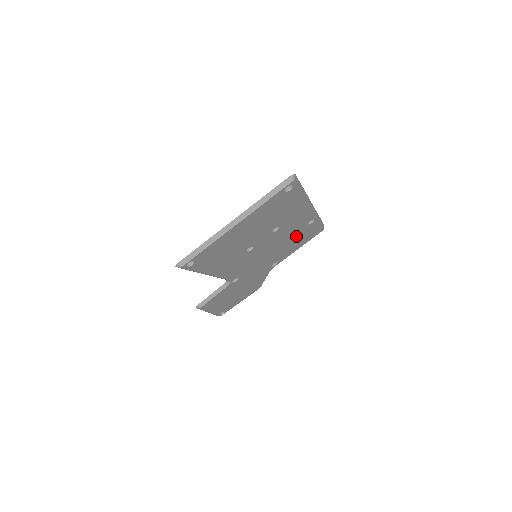
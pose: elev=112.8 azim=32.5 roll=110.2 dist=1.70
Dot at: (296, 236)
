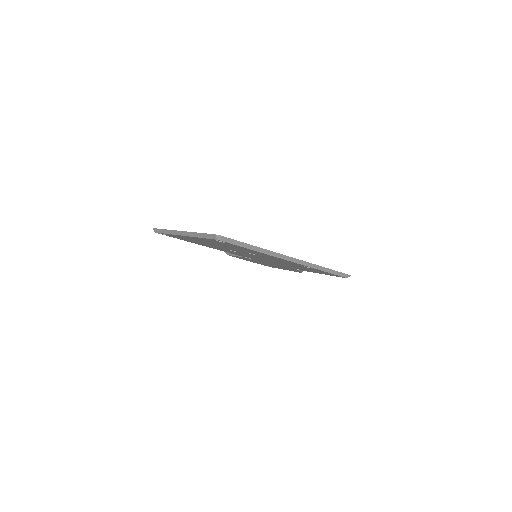
Dot at: occluded
